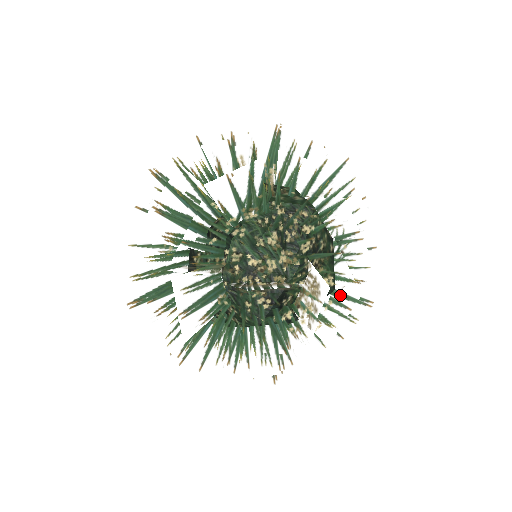
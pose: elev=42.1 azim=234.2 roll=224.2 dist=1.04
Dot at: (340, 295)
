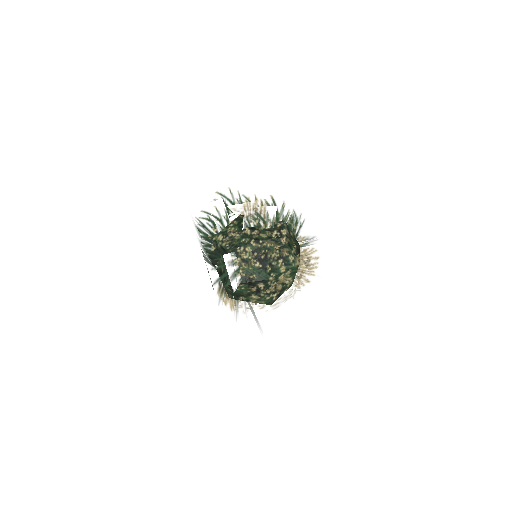
Dot at: occluded
